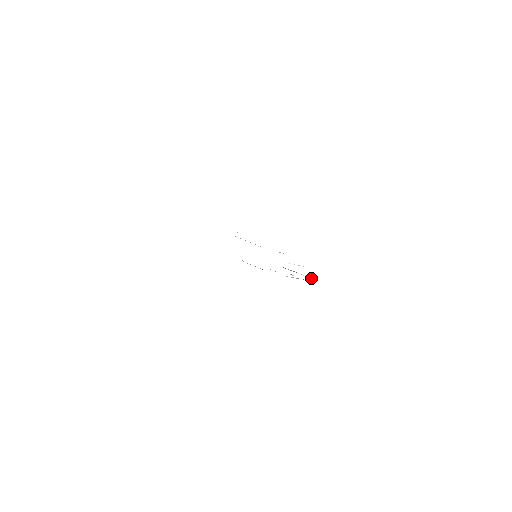
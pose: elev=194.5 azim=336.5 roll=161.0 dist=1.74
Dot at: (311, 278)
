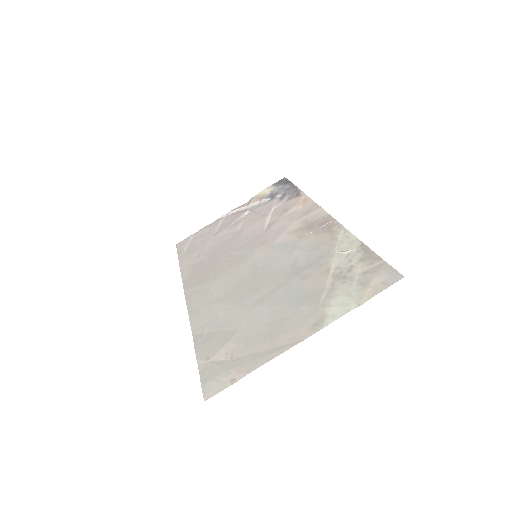
Dot at: (281, 204)
